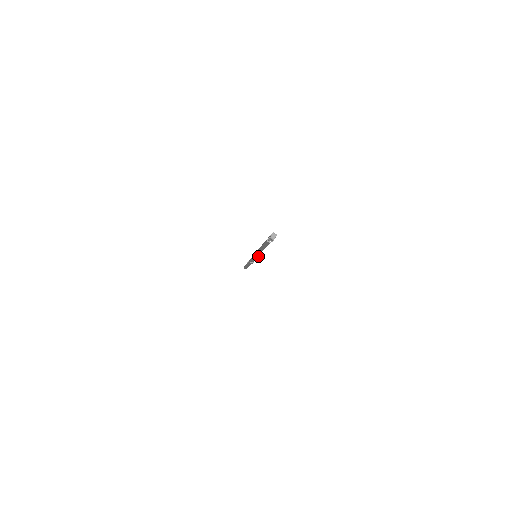
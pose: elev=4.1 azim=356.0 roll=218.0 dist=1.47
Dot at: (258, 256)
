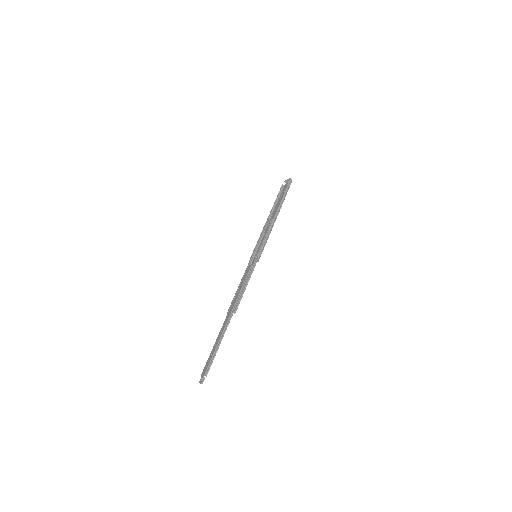
Dot at: occluded
